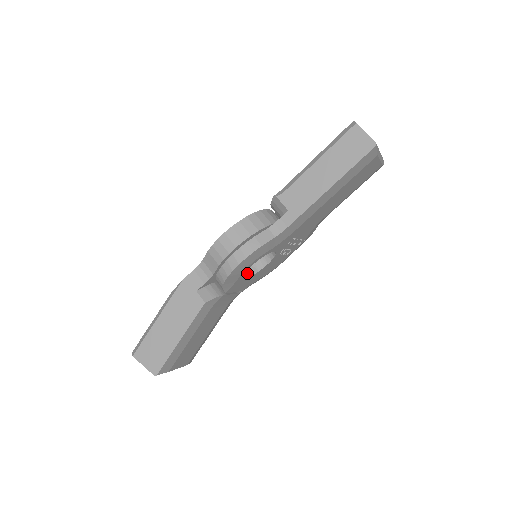
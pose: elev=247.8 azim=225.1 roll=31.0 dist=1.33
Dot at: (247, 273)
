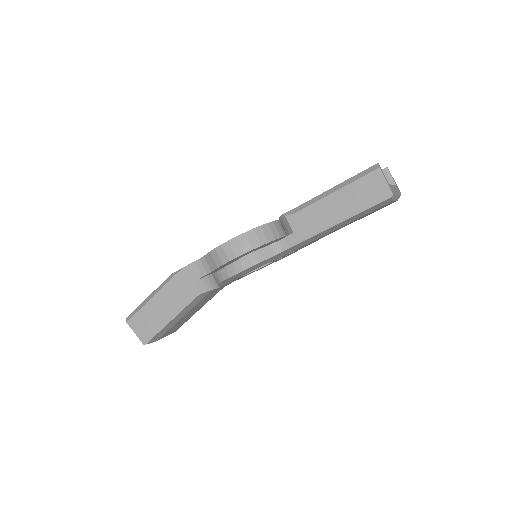
Dot at: occluded
